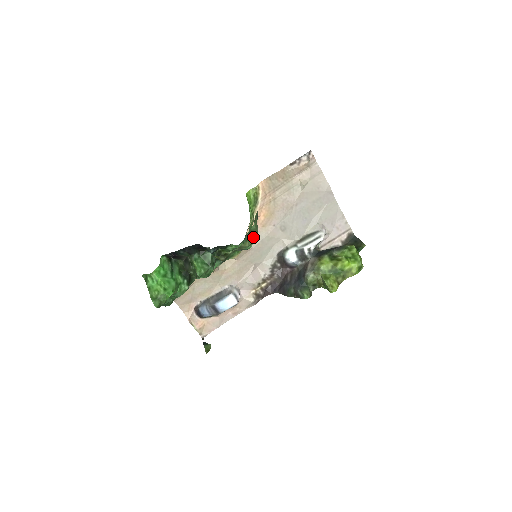
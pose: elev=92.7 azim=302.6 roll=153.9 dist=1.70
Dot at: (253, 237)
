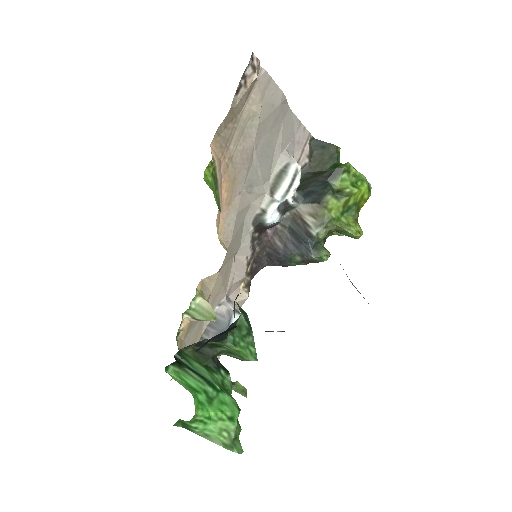
Dot at: occluded
